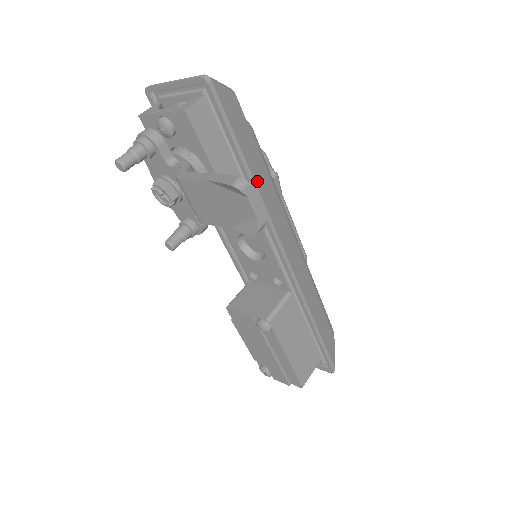
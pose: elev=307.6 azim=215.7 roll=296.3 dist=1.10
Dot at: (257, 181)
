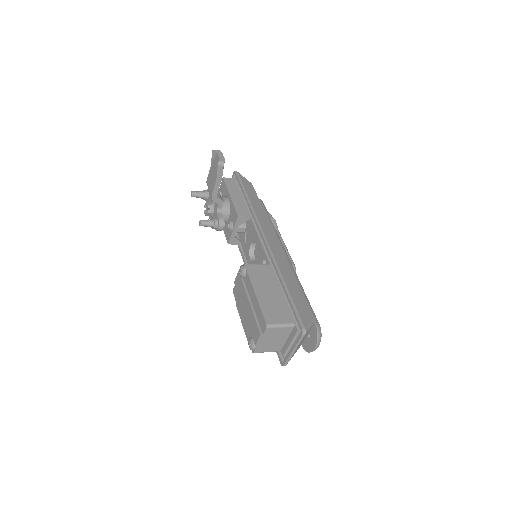
Dot at: (253, 204)
